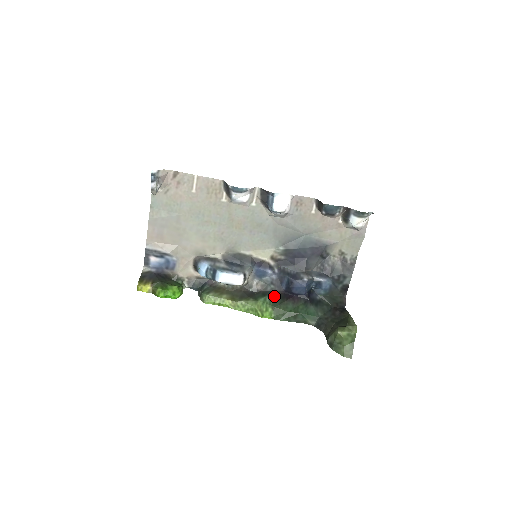
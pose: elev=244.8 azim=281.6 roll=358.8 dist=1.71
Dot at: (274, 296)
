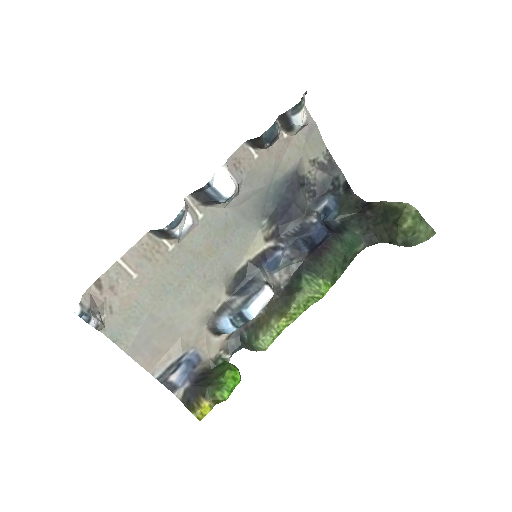
Dot at: (307, 267)
